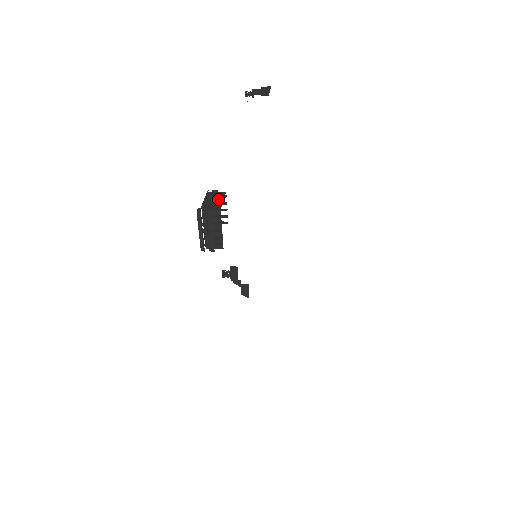
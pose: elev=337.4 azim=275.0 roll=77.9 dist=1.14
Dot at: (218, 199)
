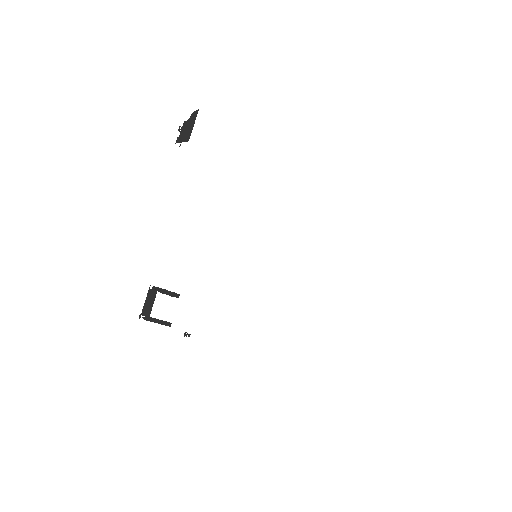
Dot at: (151, 302)
